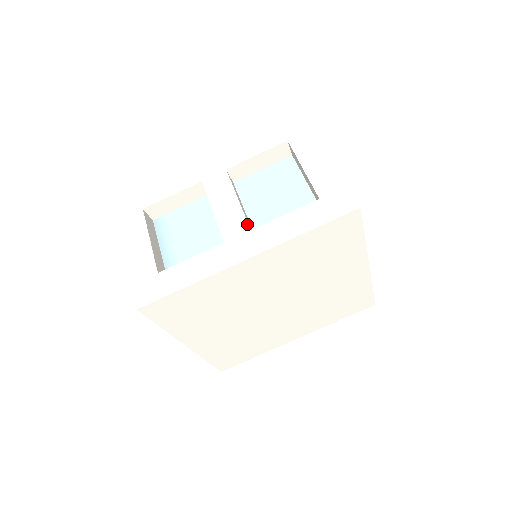
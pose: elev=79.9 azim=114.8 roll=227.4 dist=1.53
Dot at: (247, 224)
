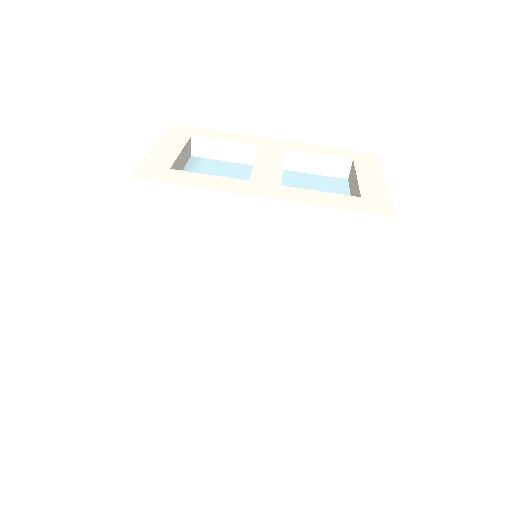
Dot at: (280, 181)
